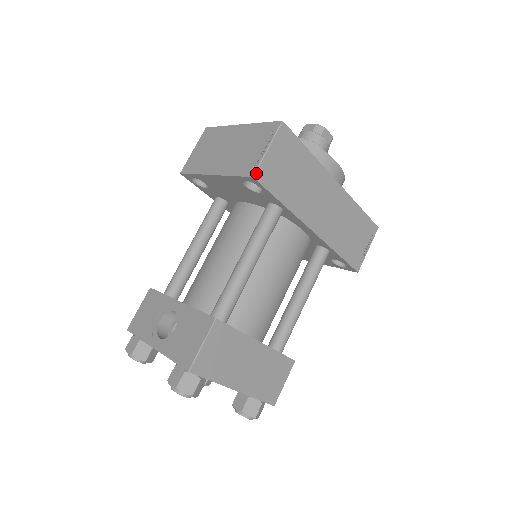
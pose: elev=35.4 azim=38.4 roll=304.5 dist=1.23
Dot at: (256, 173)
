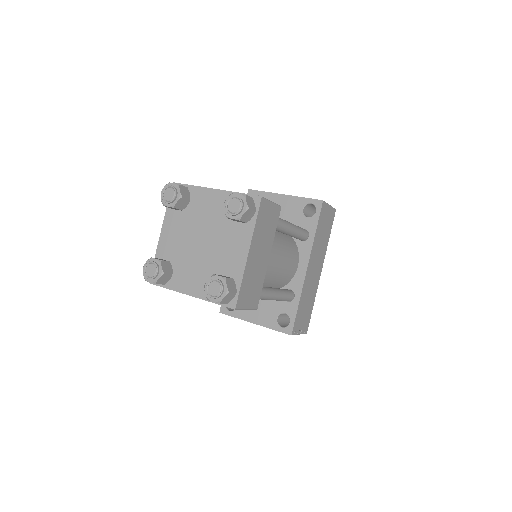
Dot at: (324, 202)
